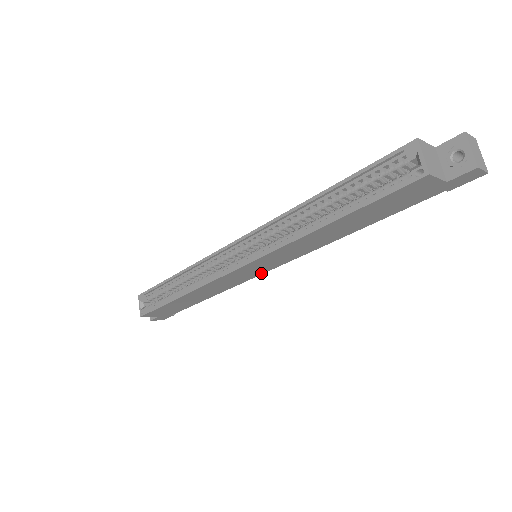
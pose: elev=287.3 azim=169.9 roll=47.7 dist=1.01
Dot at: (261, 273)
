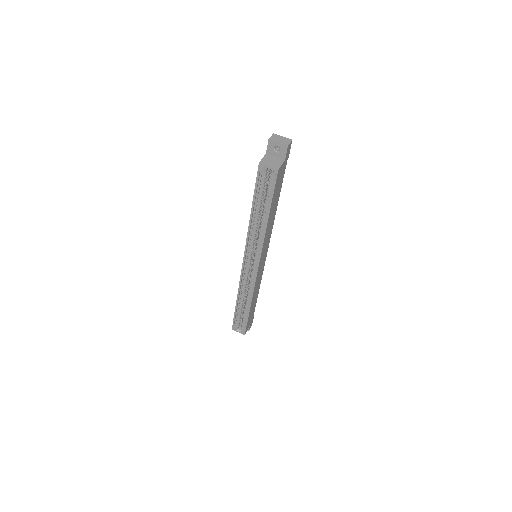
Dot at: (265, 258)
